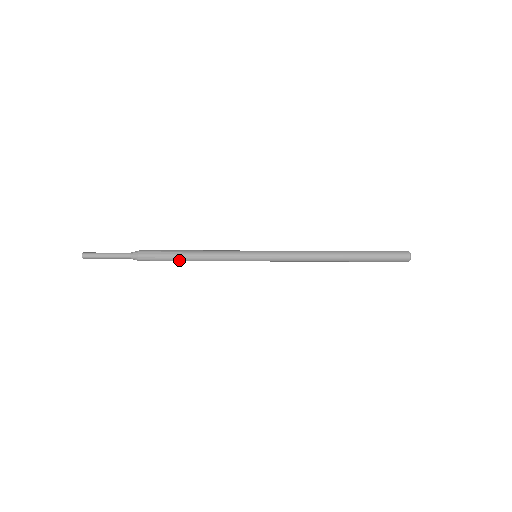
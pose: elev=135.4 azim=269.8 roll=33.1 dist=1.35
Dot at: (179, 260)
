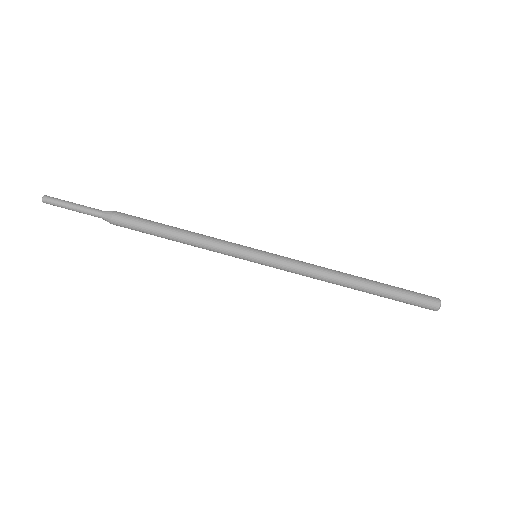
Dot at: (161, 237)
